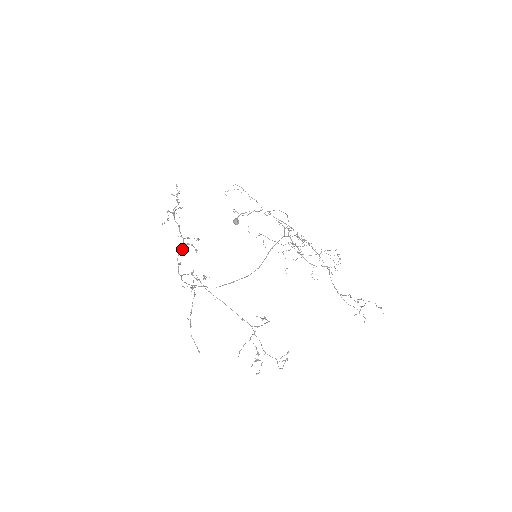
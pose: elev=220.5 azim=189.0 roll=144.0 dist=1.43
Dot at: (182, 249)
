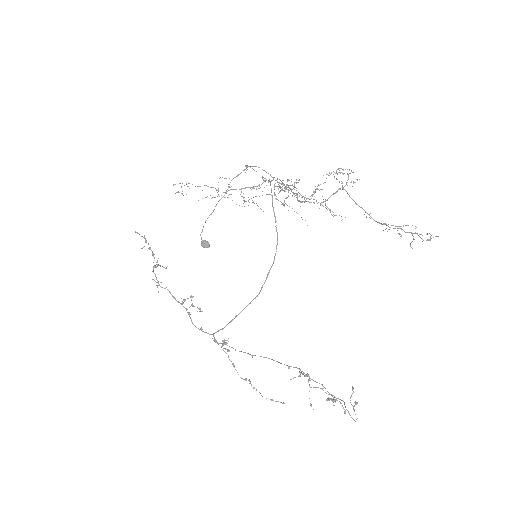
Dot at: occluded
